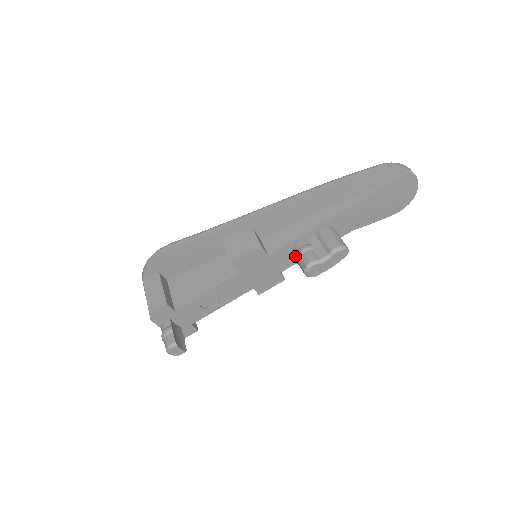
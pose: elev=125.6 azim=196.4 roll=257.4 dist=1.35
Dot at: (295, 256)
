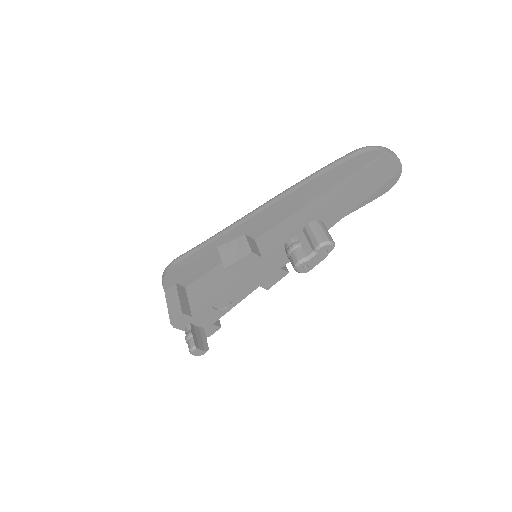
Dot at: occluded
